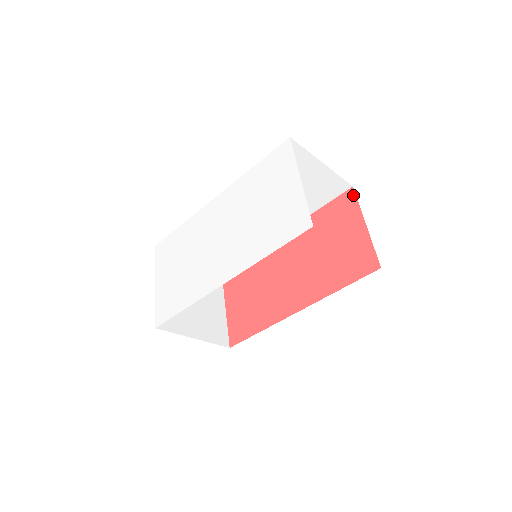
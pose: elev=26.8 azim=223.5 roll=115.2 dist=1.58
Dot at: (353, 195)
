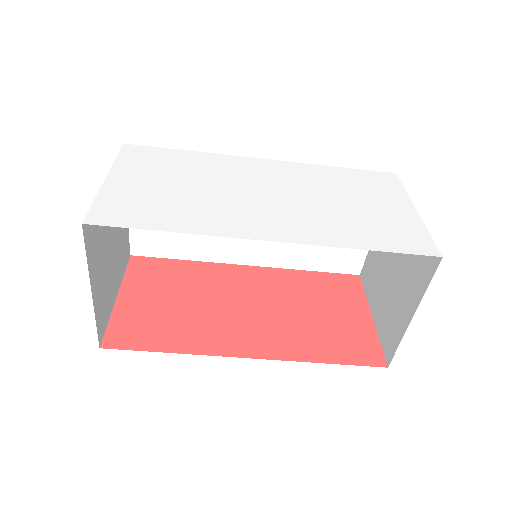
Dot at: (359, 282)
